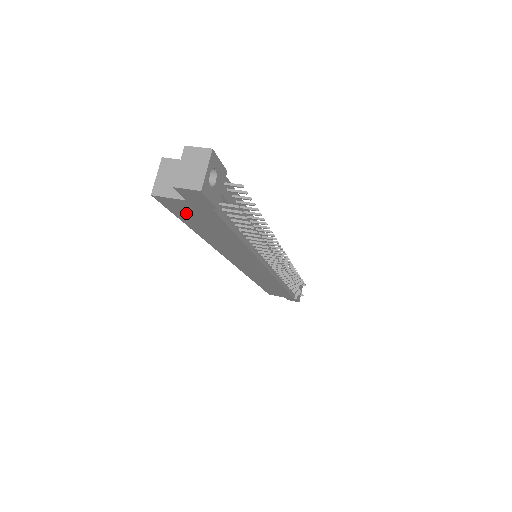
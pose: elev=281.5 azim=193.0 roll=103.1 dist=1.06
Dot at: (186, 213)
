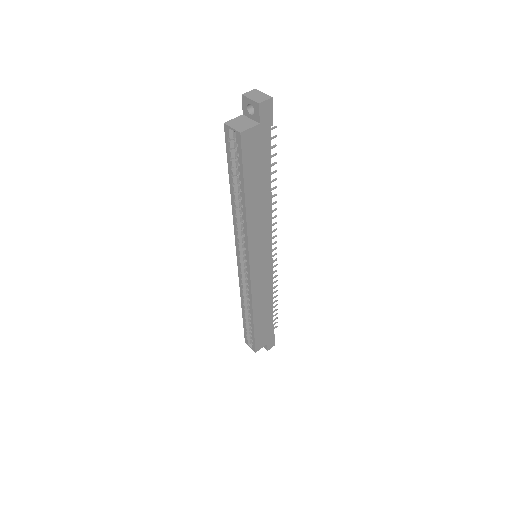
Dot at: (252, 154)
